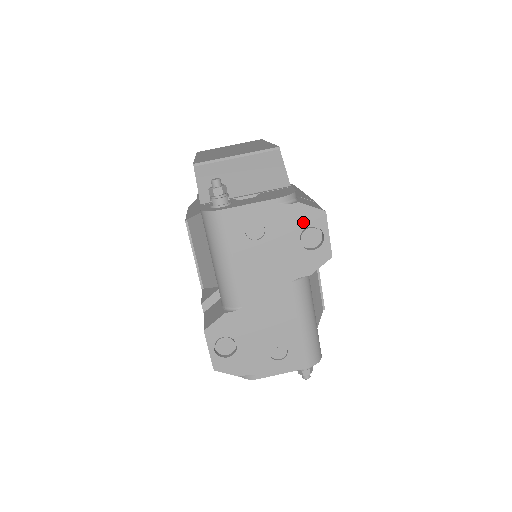
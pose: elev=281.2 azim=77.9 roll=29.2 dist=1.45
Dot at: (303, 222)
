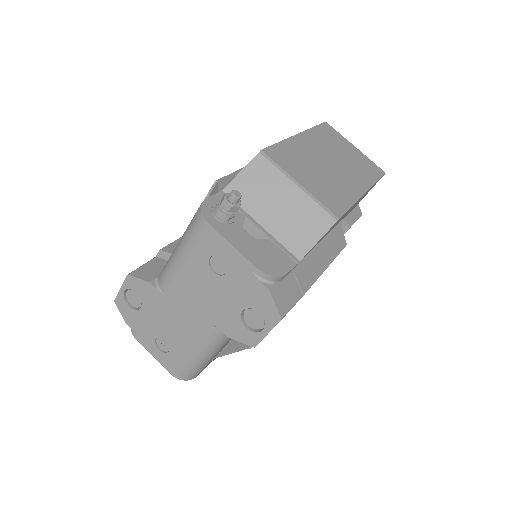
Dot at: (258, 304)
